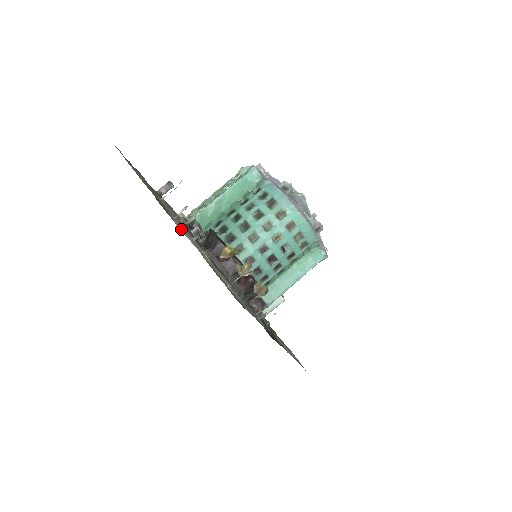
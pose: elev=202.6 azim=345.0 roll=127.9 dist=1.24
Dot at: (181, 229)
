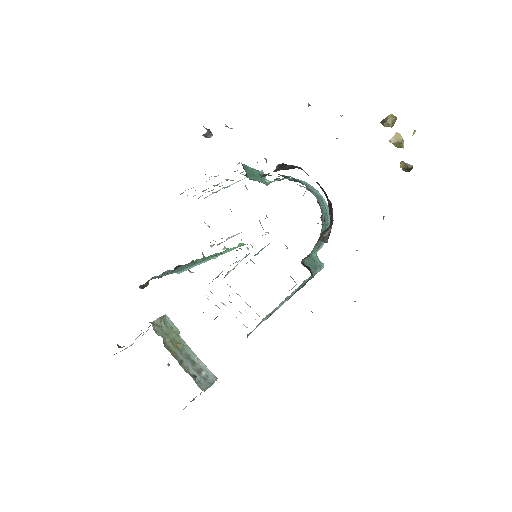
Dot at: occluded
